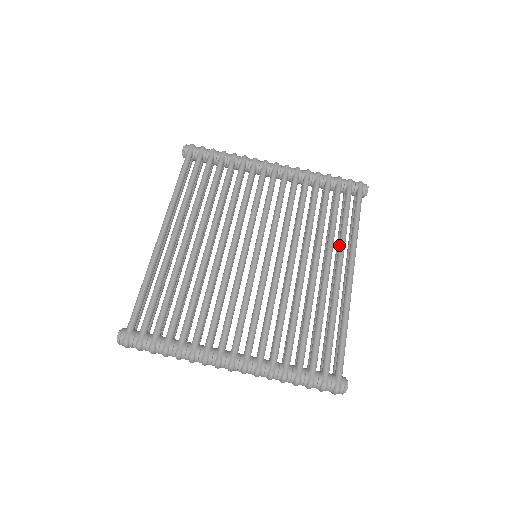
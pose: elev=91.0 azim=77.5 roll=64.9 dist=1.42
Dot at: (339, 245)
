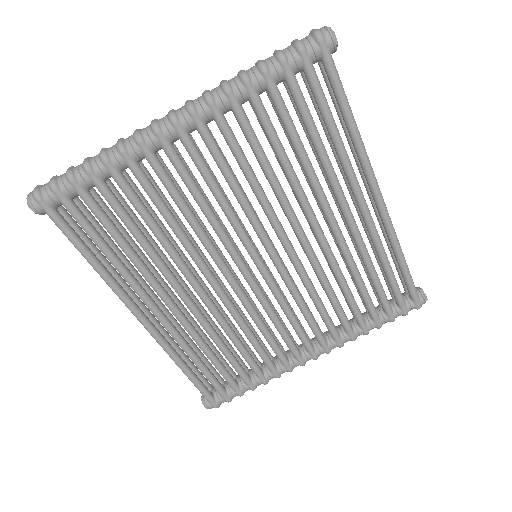
Dot at: (345, 174)
